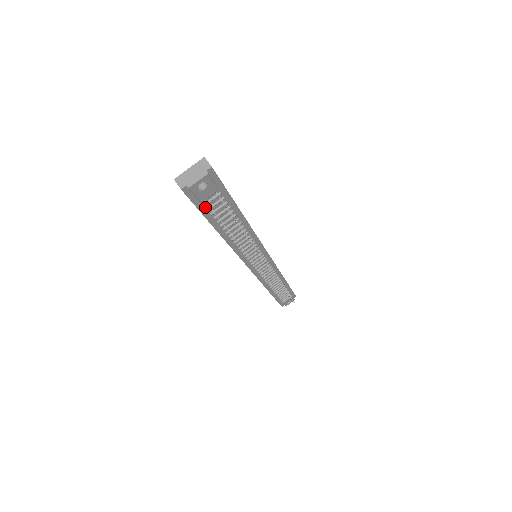
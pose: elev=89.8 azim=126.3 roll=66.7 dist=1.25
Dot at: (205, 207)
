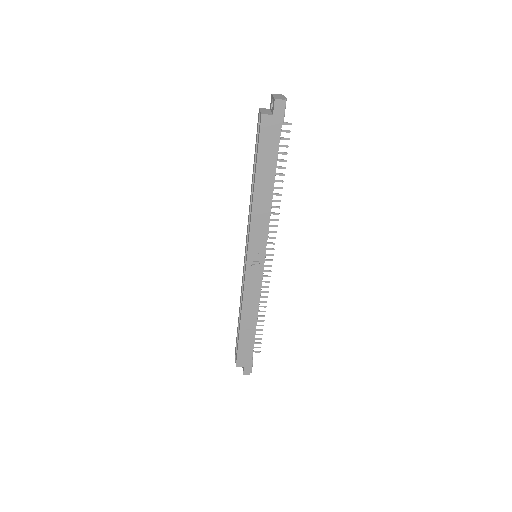
Dot at: (279, 135)
